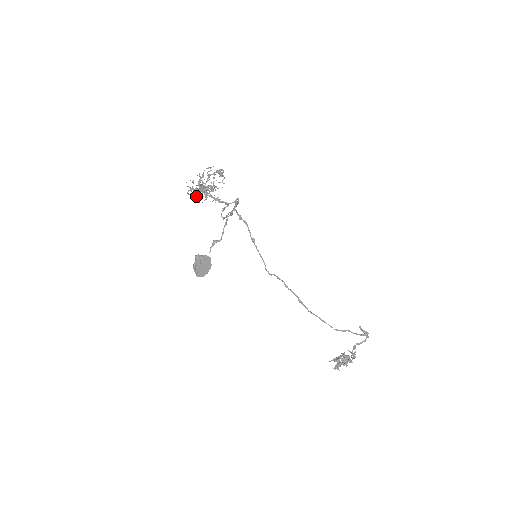
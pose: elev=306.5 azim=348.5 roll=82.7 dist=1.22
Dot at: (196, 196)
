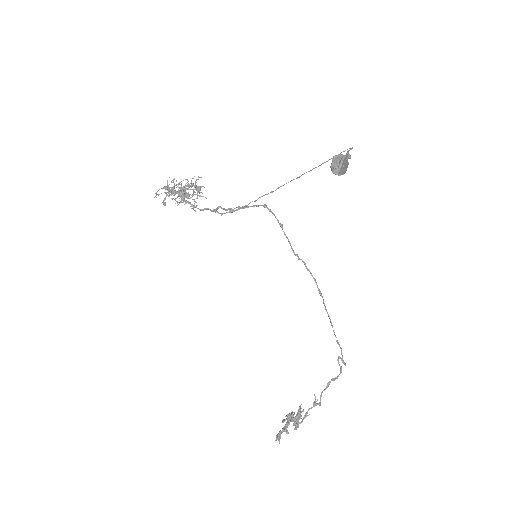
Dot at: (171, 195)
